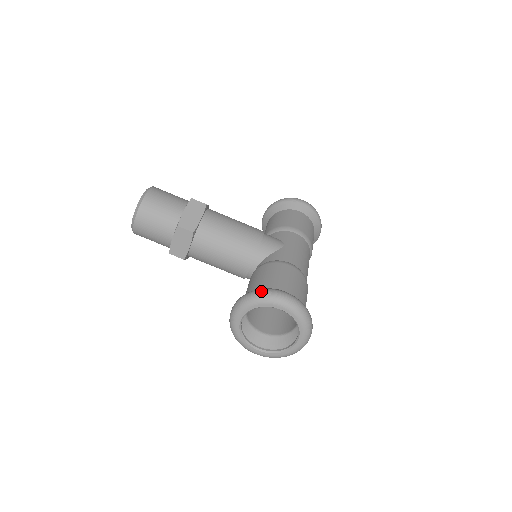
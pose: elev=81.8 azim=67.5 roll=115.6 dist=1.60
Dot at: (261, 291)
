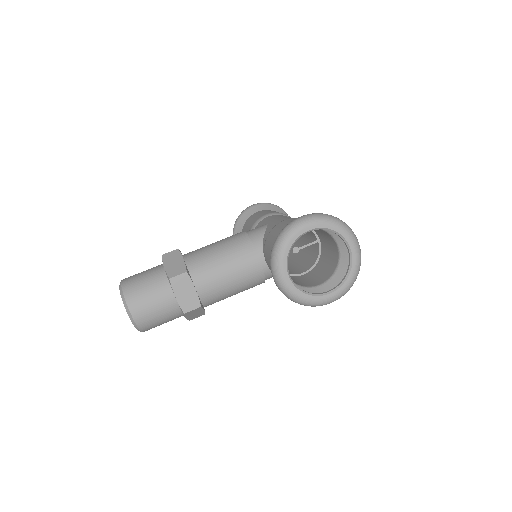
Dot at: (279, 234)
